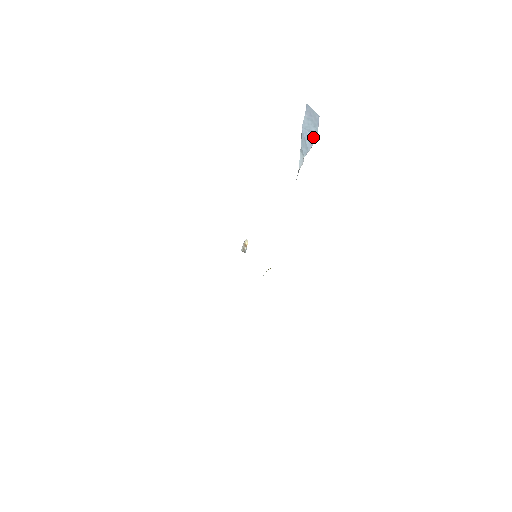
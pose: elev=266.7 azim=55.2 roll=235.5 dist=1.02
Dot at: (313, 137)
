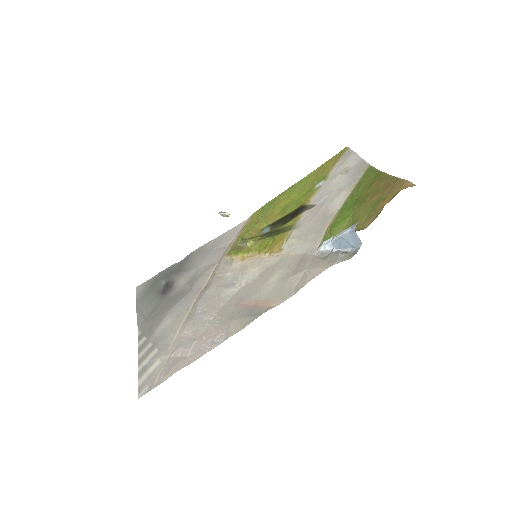
Dot at: (349, 246)
